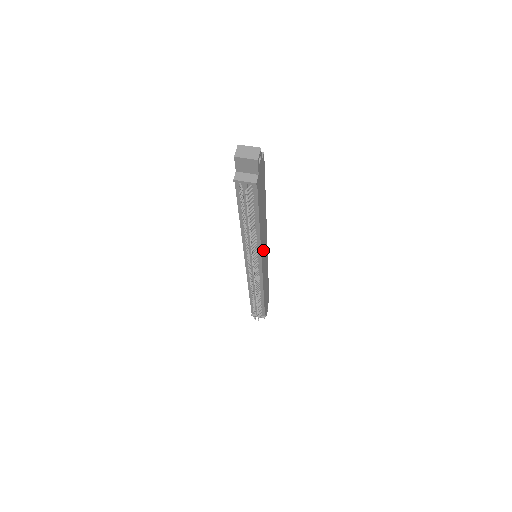
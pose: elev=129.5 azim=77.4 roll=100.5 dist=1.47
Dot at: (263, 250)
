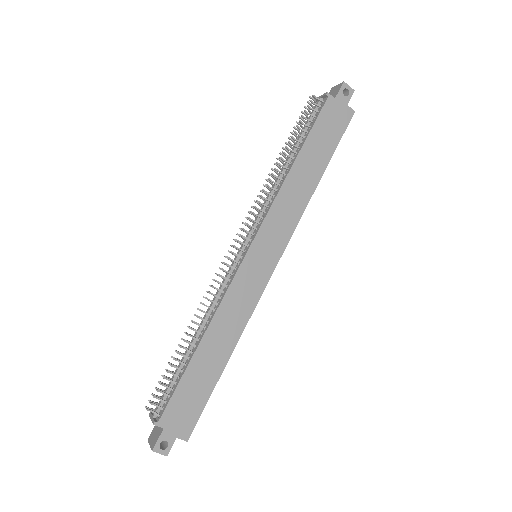
Dot at: (270, 233)
